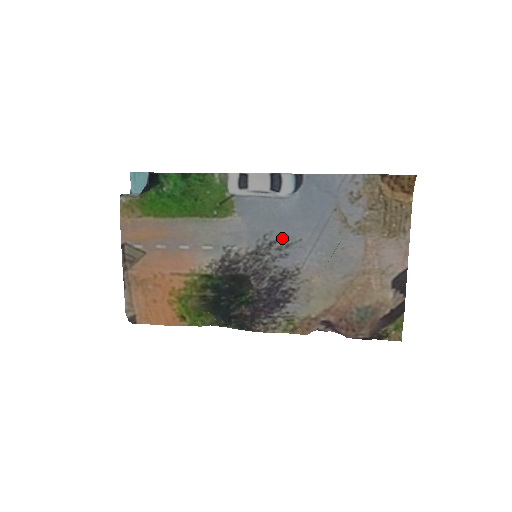
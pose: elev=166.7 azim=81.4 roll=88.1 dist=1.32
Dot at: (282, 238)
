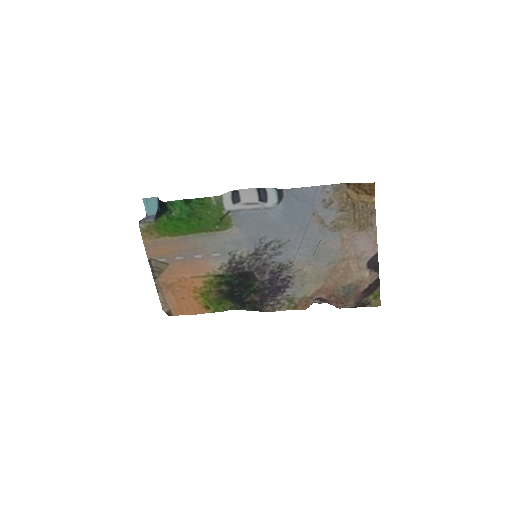
Dot at: (274, 240)
